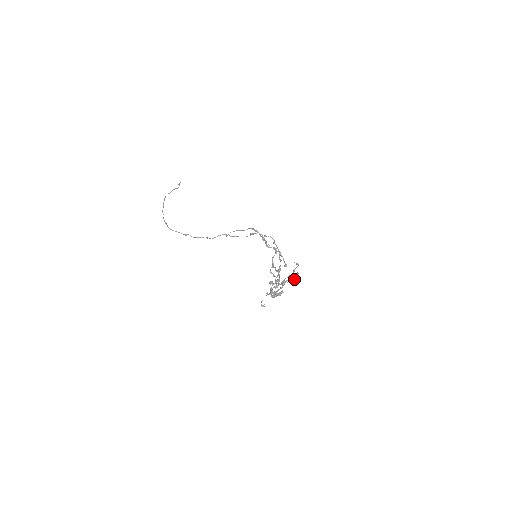
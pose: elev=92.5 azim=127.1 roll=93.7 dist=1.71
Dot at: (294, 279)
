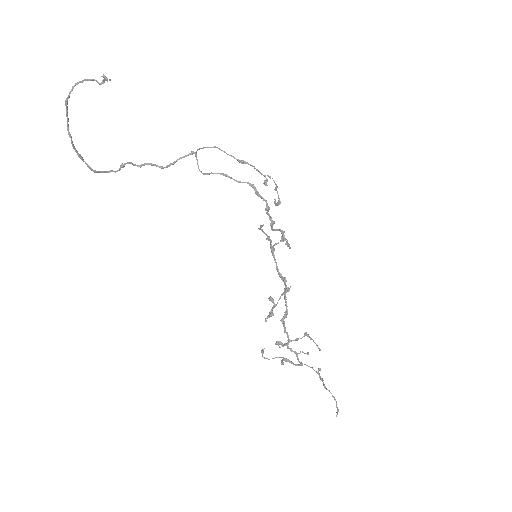
Dot at: (310, 338)
